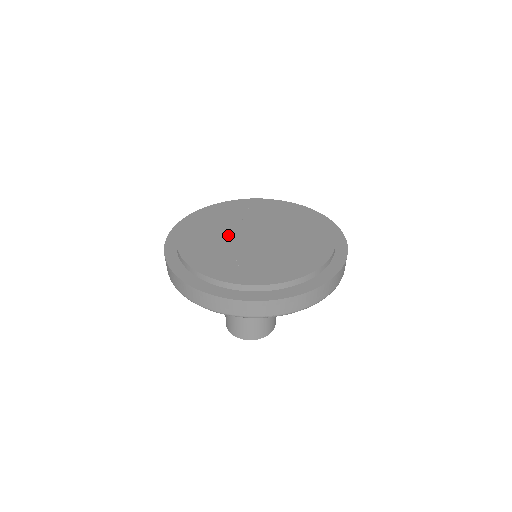
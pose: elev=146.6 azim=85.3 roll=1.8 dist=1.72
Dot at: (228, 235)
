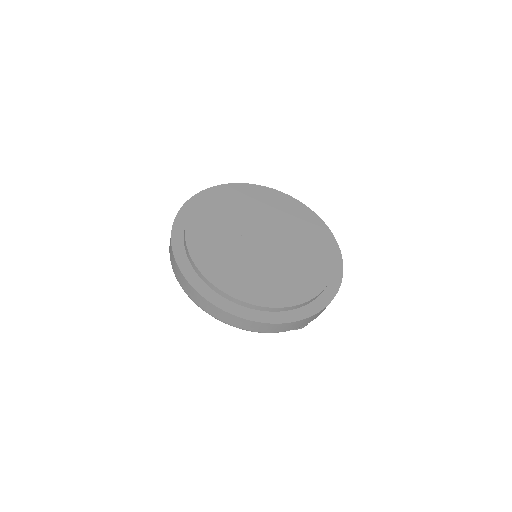
Dot at: (247, 256)
